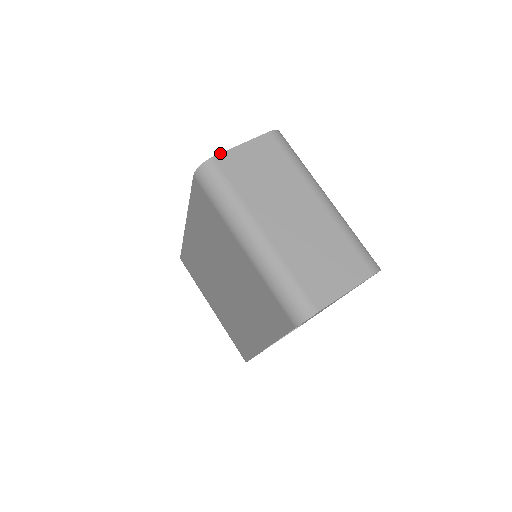
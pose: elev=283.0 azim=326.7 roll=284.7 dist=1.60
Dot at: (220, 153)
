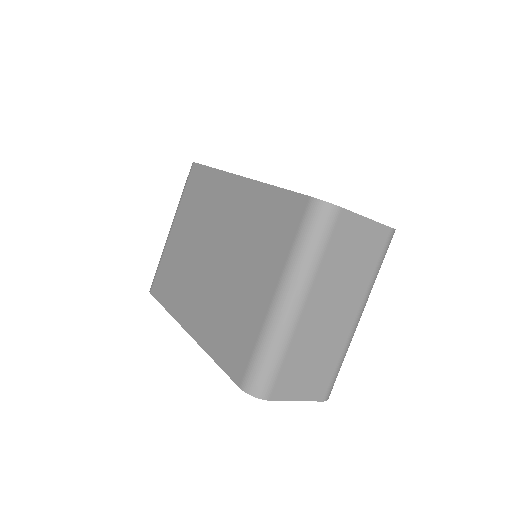
Dot at: (349, 210)
